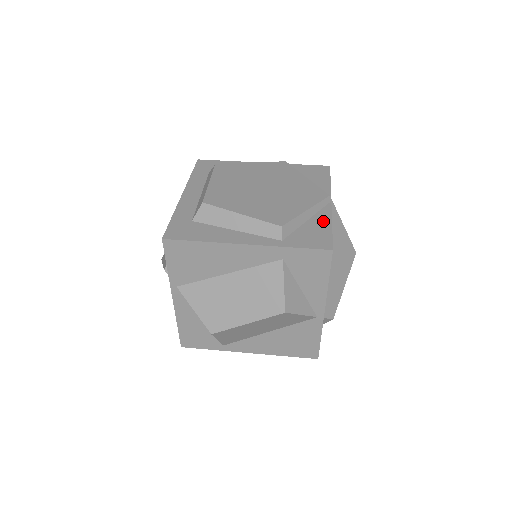
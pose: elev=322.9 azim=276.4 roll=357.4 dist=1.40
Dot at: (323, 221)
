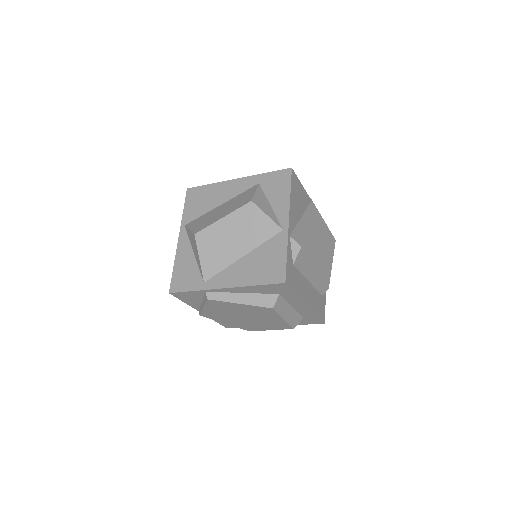
Dot at: occluded
